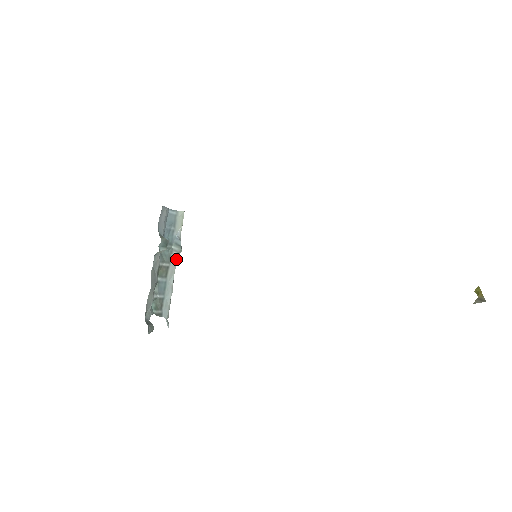
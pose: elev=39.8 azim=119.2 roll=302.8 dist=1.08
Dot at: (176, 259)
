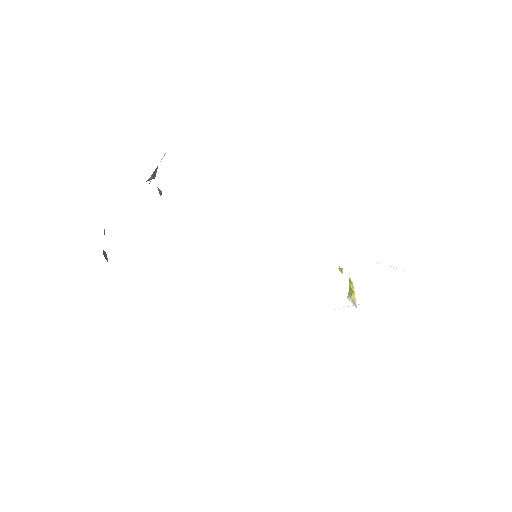
Dot at: occluded
